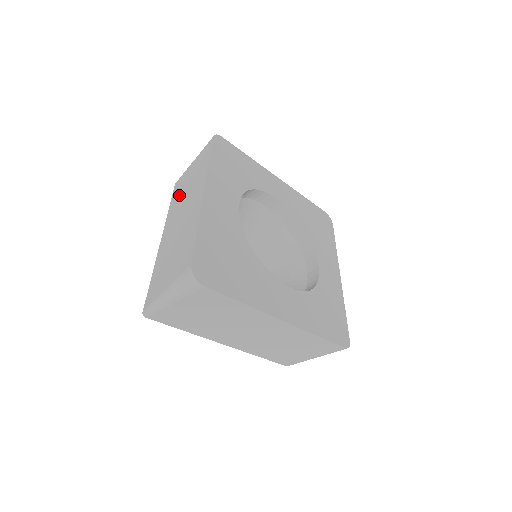
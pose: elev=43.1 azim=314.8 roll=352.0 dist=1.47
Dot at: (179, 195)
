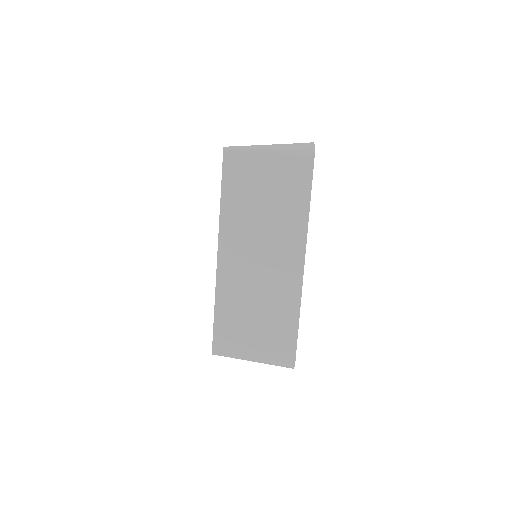
Dot at: occluded
